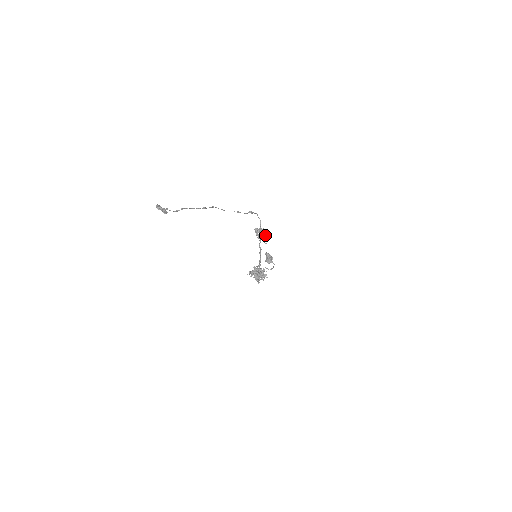
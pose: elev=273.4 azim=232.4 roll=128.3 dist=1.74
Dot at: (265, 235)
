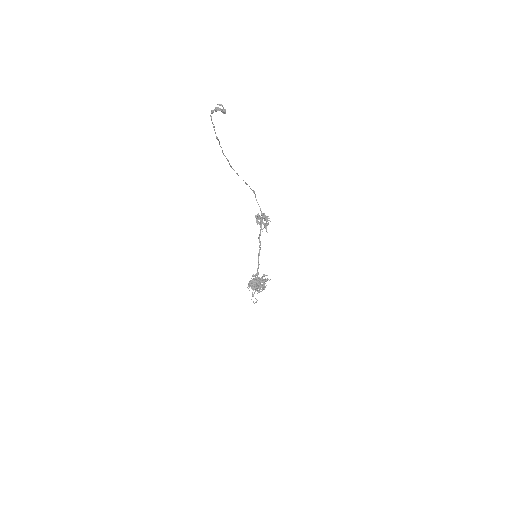
Dot at: (267, 218)
